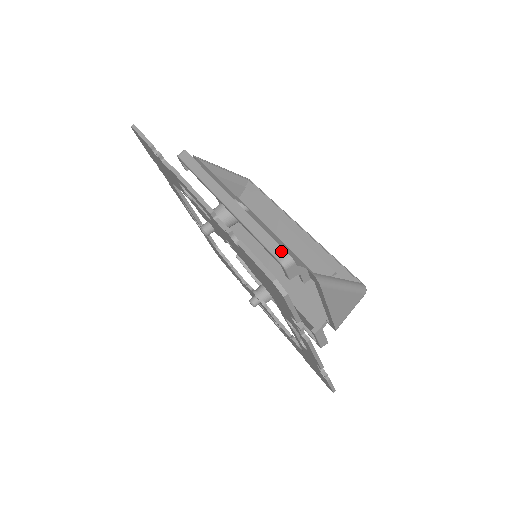
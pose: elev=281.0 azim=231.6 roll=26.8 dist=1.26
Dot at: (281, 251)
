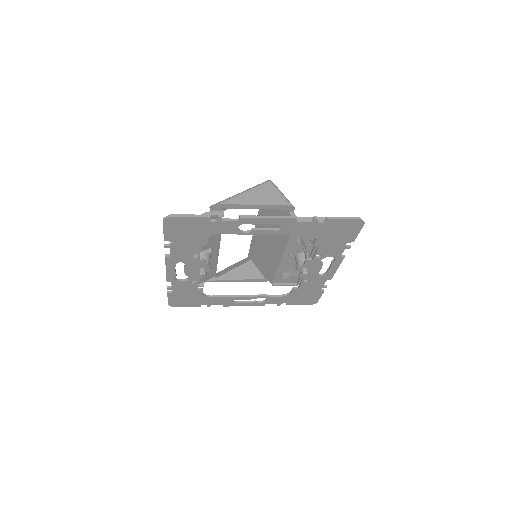
Dot at: occluded
